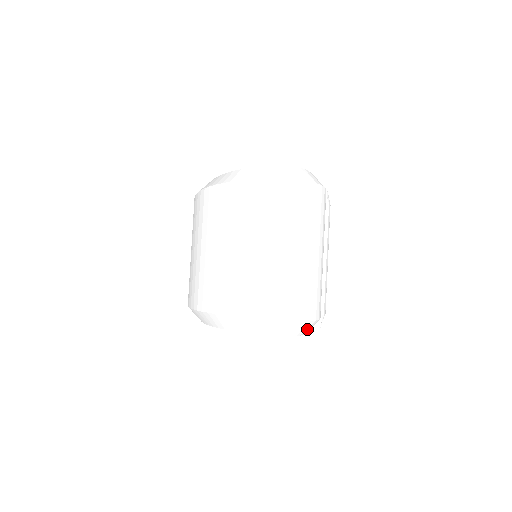
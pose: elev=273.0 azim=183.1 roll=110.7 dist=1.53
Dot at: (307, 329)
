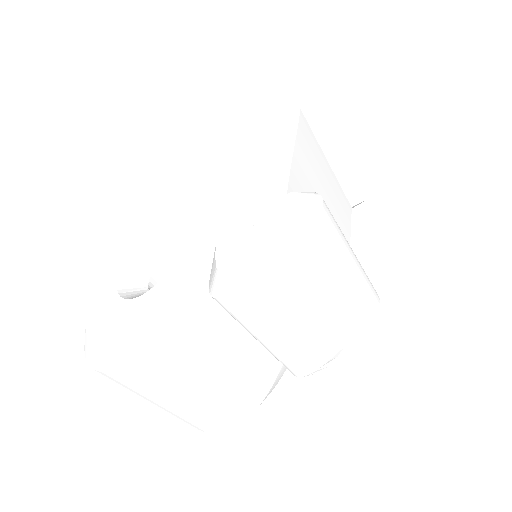
Dot at: occluded
